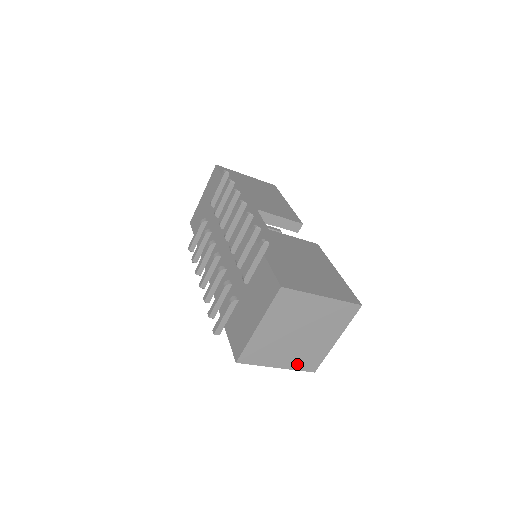
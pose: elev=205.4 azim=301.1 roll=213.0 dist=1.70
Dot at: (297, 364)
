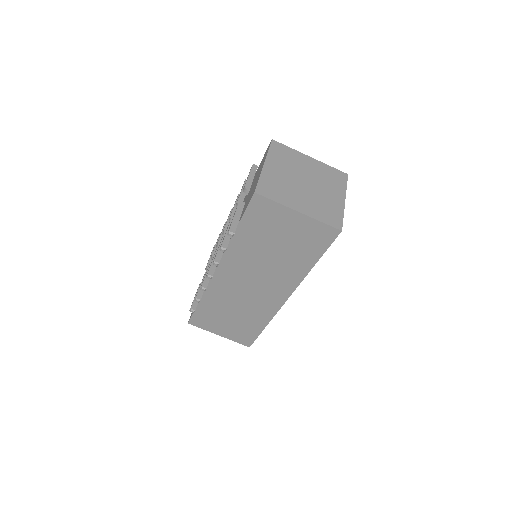
Dot at: (318, 215)
